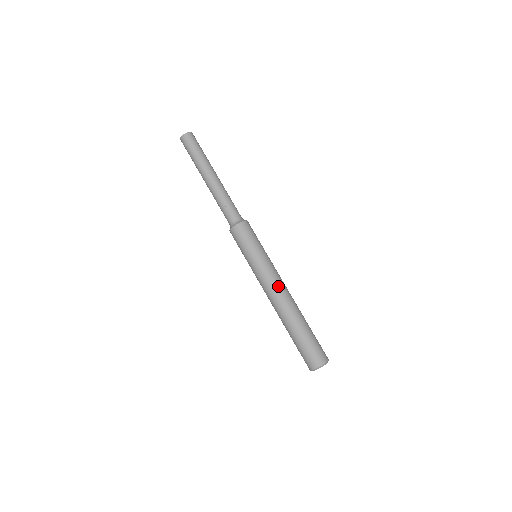
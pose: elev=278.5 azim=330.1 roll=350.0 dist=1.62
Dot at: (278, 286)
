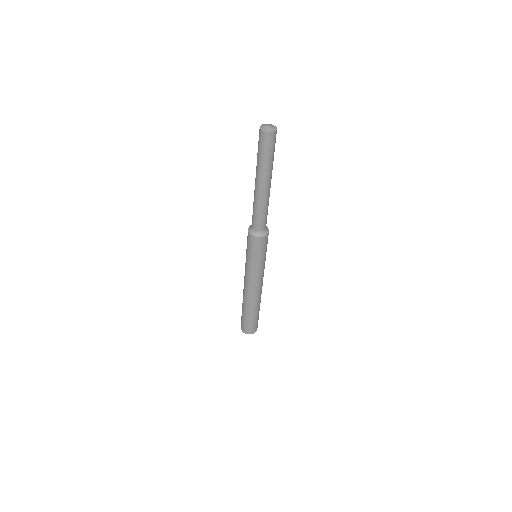
Dot at: (260, 286)
